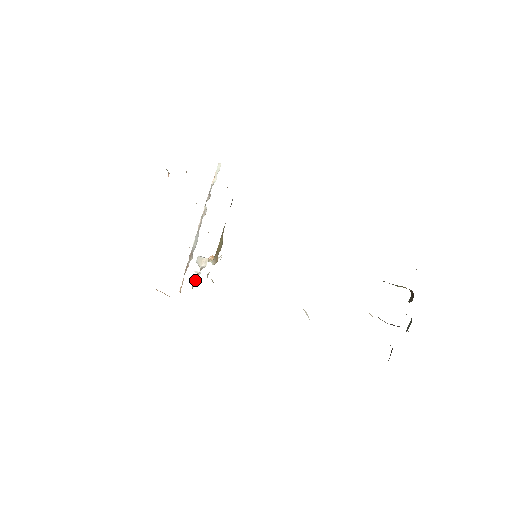
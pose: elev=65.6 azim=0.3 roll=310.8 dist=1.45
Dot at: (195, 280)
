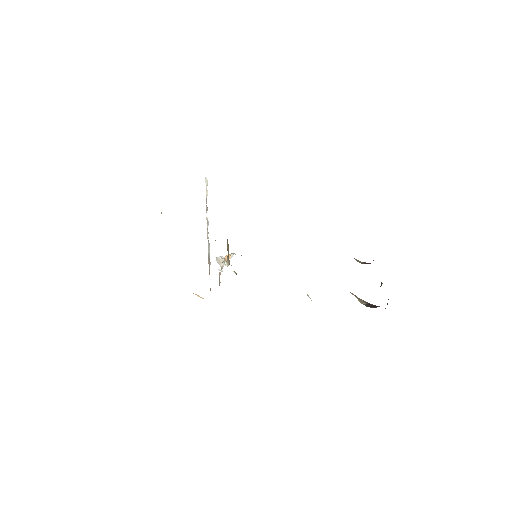
Dot at: (219, 278)
